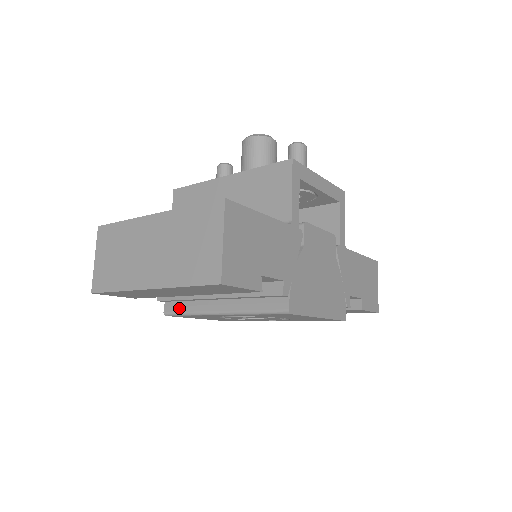
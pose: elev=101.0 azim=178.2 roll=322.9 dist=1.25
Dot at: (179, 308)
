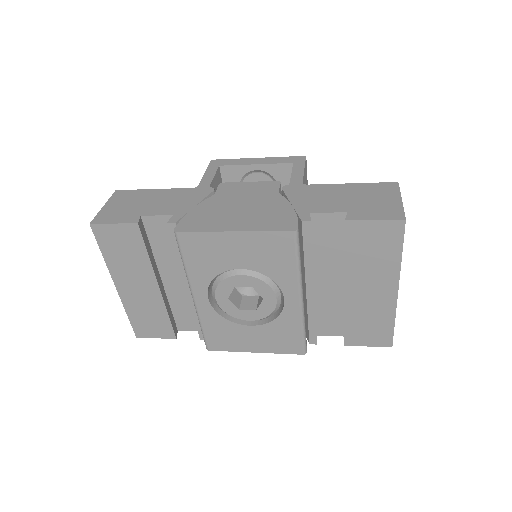
Dot at: occluded
